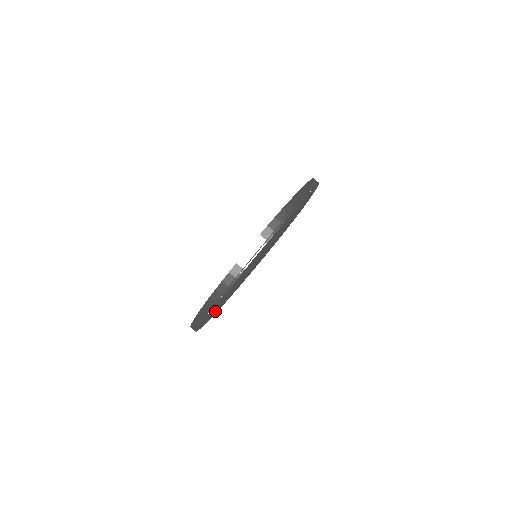
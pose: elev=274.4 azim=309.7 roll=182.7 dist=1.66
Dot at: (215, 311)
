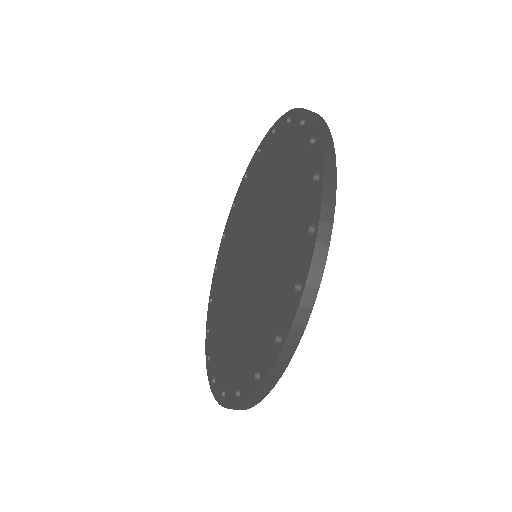
Dot at: occluded
